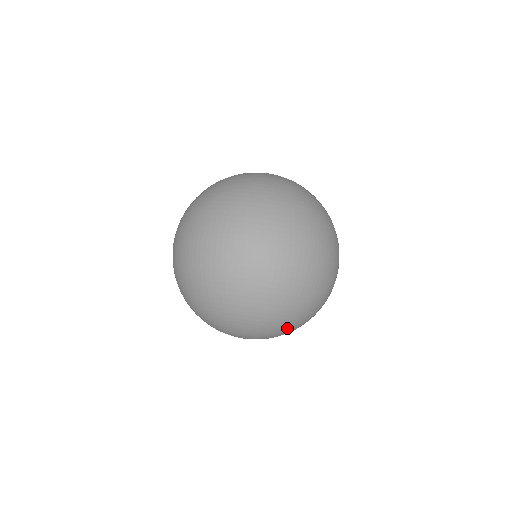
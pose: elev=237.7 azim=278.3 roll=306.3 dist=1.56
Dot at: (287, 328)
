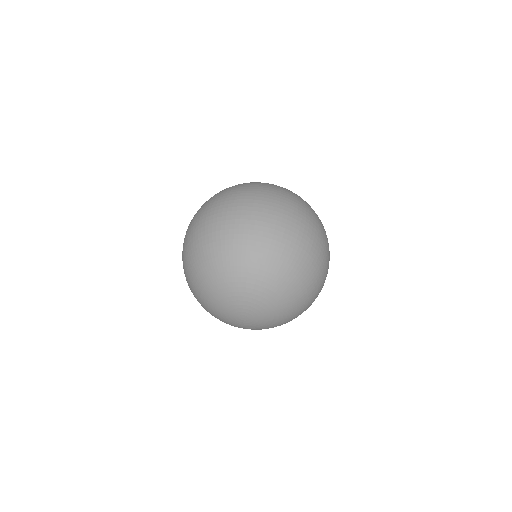
Dot at: (288, 295)
